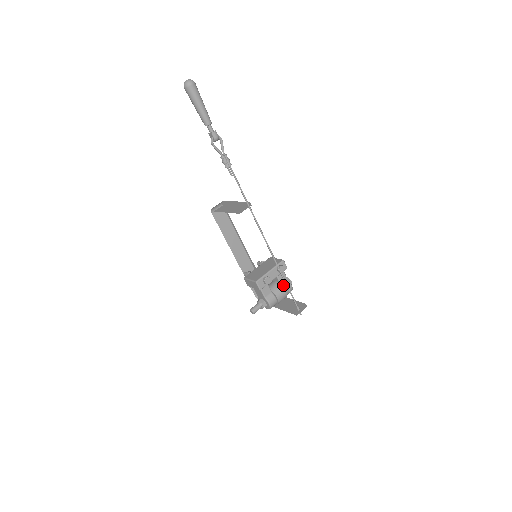
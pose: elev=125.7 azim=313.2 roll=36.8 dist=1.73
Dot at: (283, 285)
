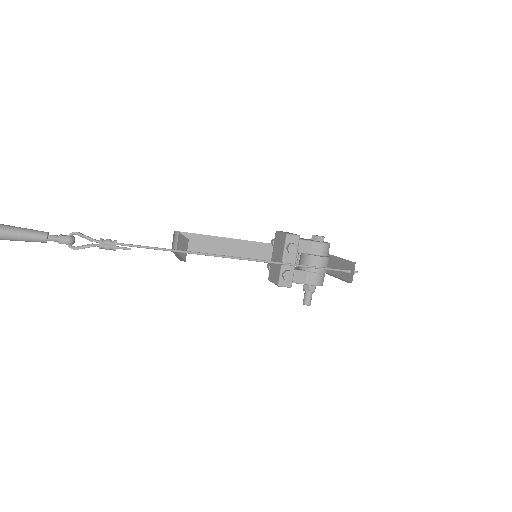
Dot at: (313, 253)
